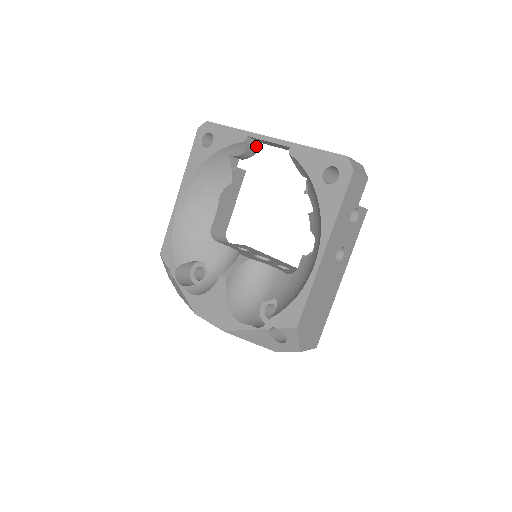
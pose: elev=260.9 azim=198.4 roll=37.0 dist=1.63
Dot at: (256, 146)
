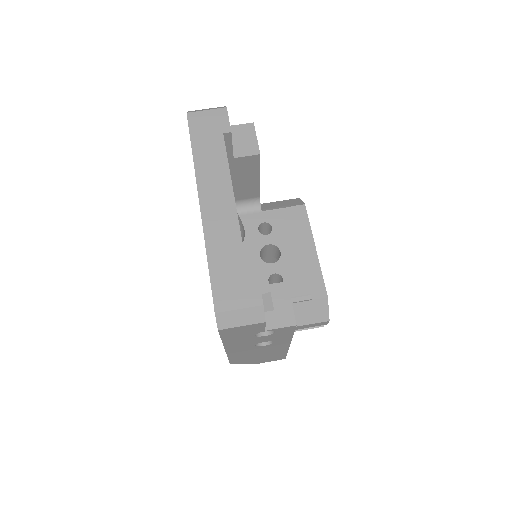
Dot at: occluded
